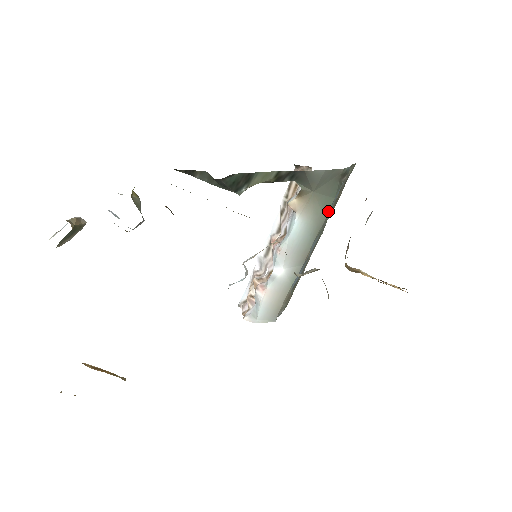
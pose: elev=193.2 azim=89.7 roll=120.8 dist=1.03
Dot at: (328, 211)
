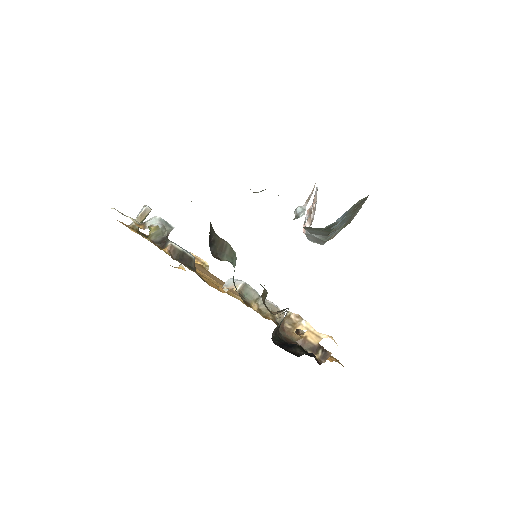
Dot at: (330, 230)
